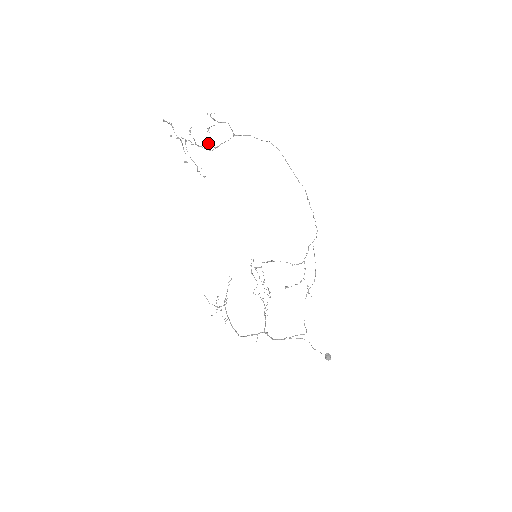
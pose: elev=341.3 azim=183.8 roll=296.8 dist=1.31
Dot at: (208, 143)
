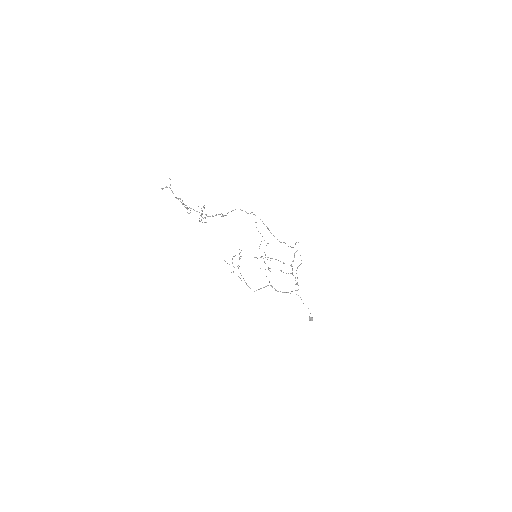
Dot at: occluded
